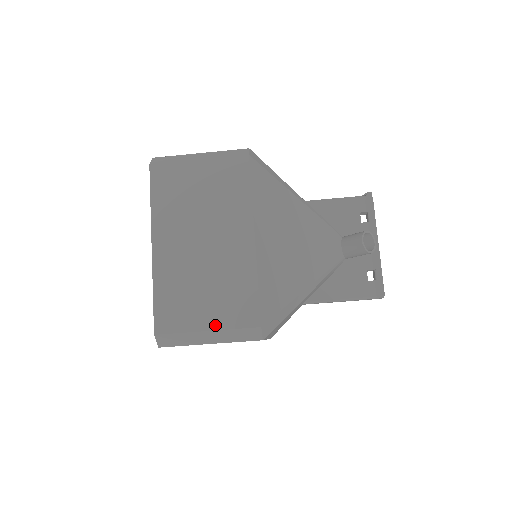
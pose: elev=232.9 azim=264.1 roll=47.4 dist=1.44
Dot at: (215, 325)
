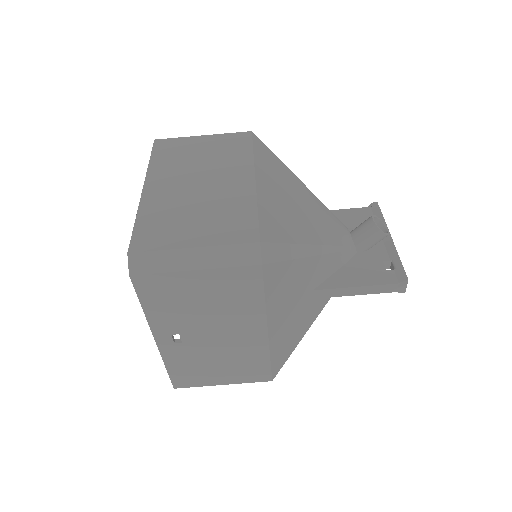
Dot at: (204, 242)
